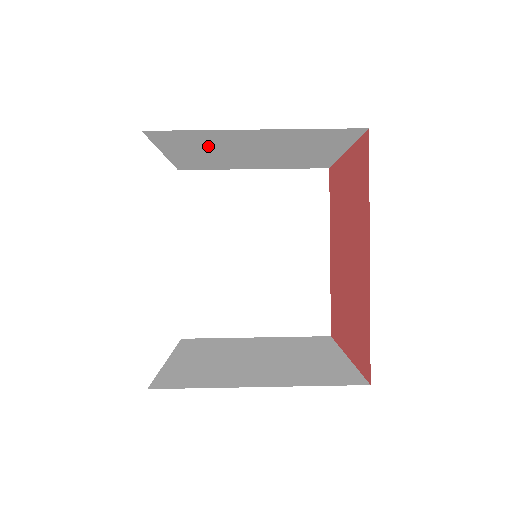
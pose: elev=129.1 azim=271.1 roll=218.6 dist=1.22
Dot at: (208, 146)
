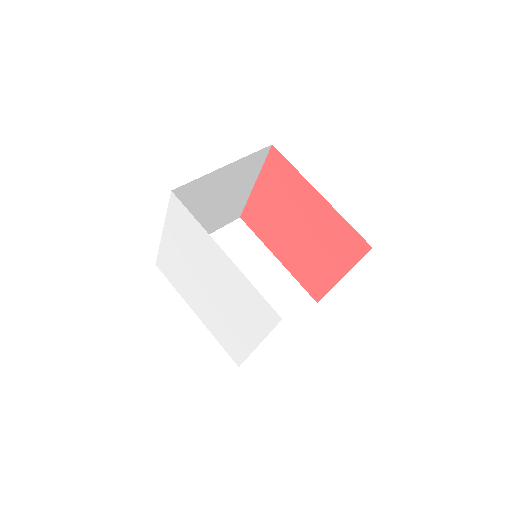
Dot at: (193, 204)
